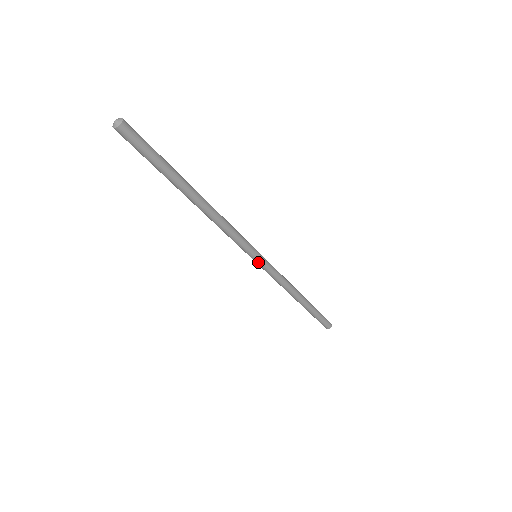
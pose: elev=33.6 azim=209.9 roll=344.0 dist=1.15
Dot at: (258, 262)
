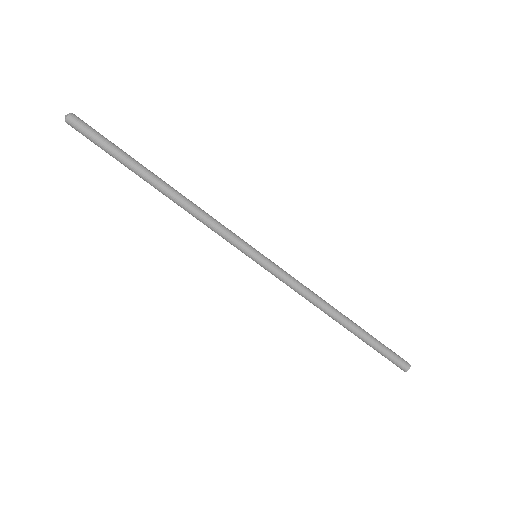
Dot at: (259, 262)
